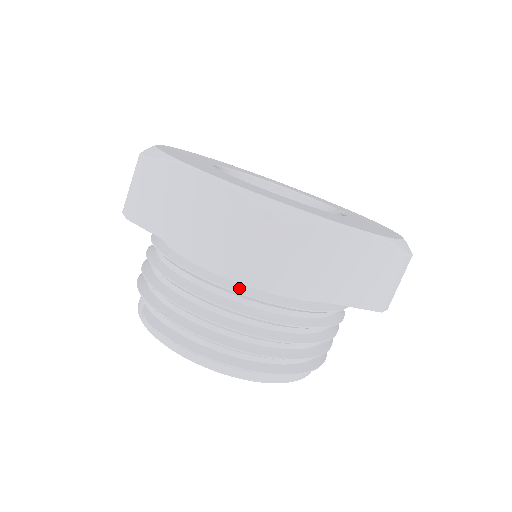
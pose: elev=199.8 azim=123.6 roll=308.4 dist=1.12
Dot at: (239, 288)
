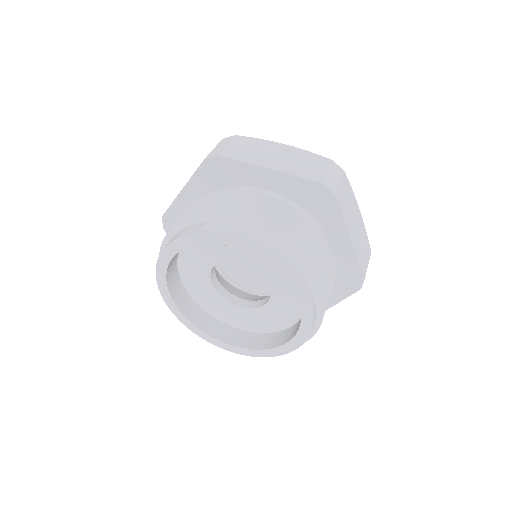
Dot at: (298, 211)
